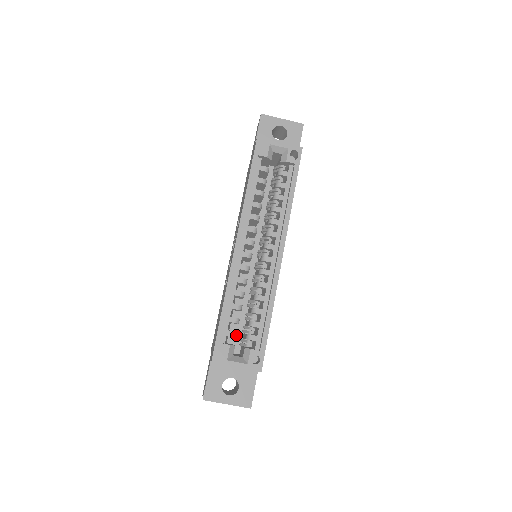
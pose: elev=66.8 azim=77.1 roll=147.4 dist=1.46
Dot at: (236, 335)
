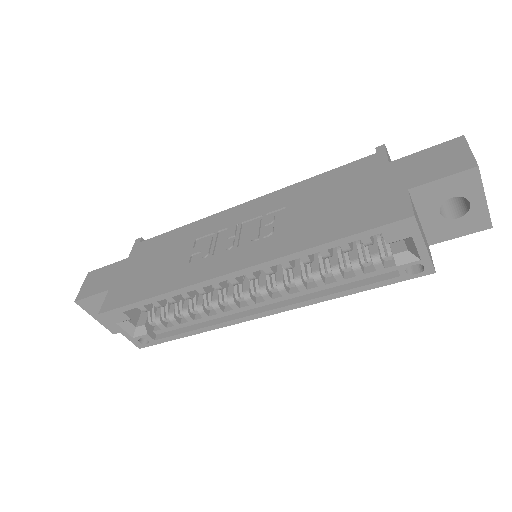
Dot at: (148, 310)
